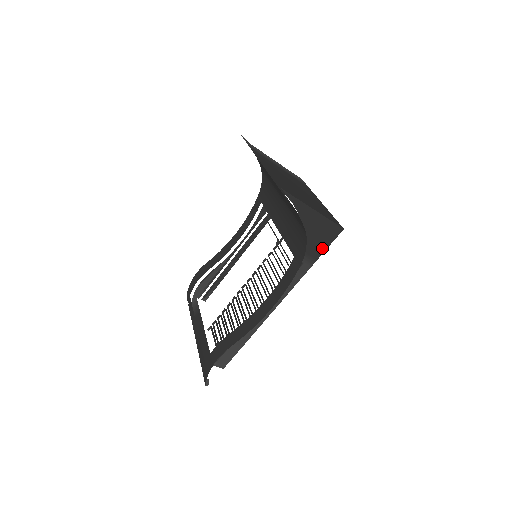
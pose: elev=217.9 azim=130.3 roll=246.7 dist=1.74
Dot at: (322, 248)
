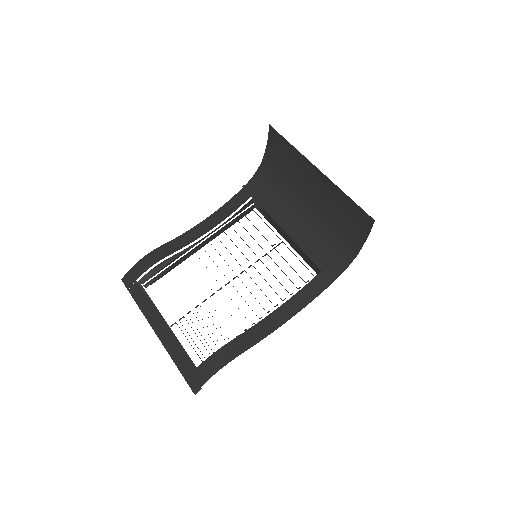
Dot at: occluded
